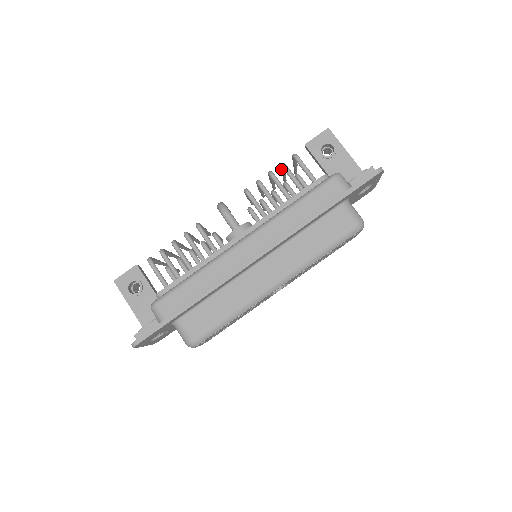
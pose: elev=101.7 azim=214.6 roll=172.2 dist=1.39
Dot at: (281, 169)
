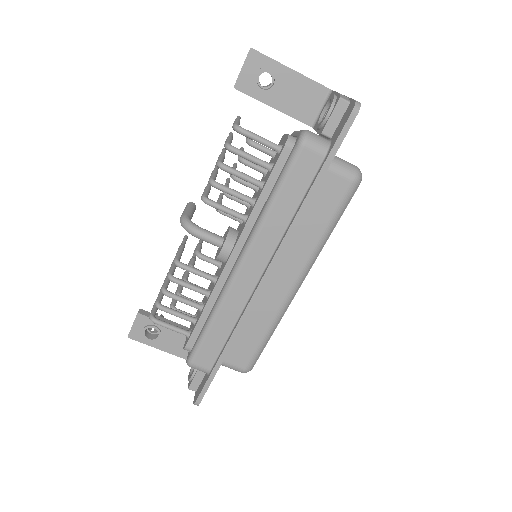
Dot at: occluded
